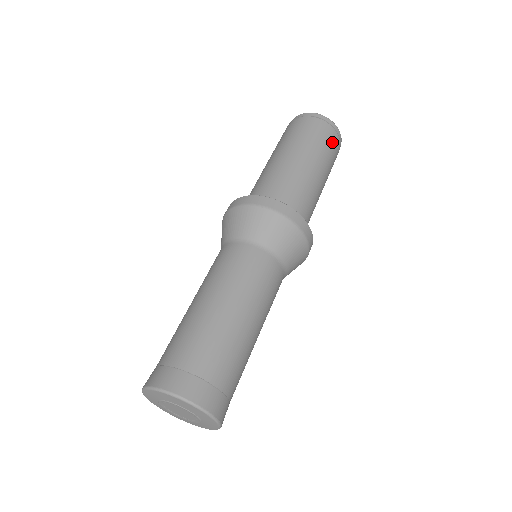
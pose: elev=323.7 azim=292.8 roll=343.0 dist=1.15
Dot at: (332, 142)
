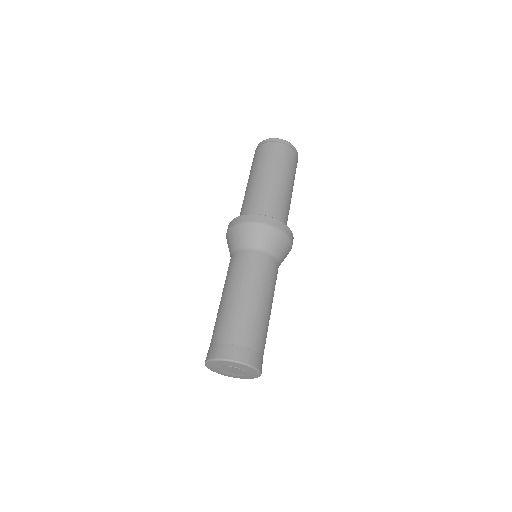
Dot at: (292, 159)
